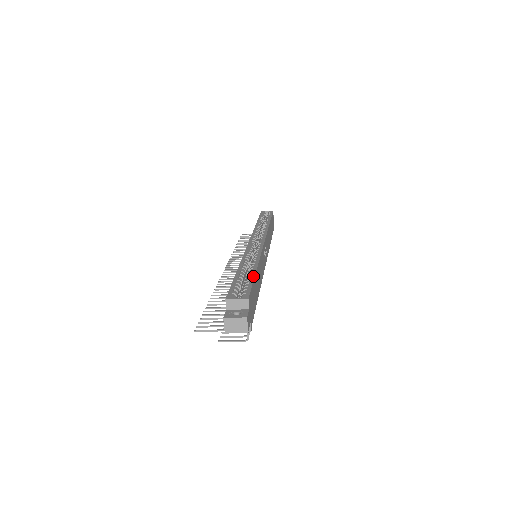
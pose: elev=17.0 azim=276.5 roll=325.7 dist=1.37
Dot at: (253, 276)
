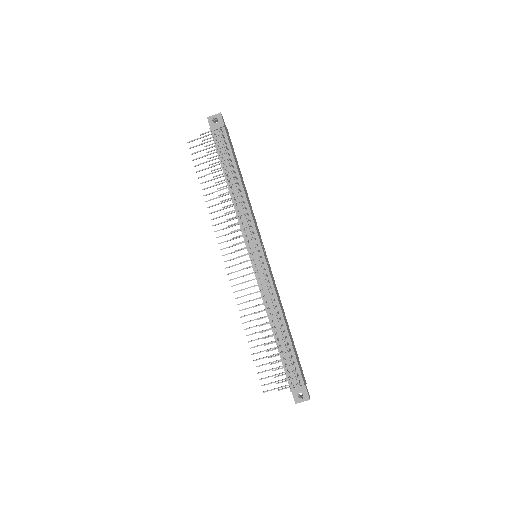
Dot at: occluded
